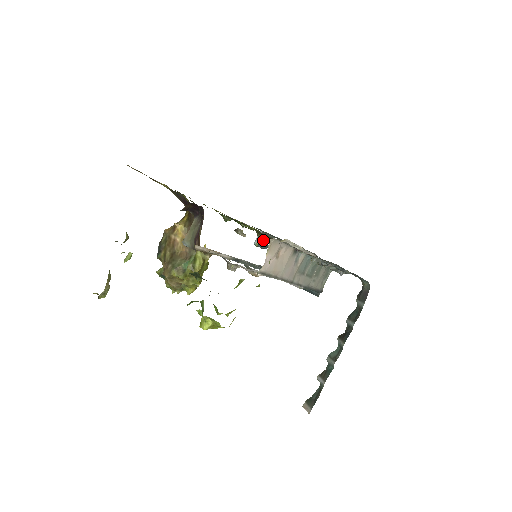
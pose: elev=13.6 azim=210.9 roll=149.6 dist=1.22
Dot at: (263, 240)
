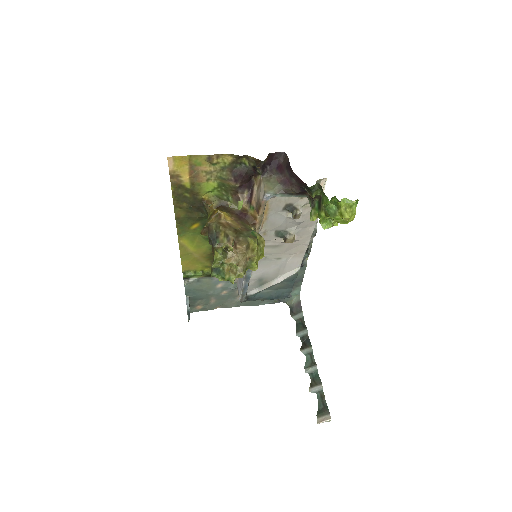
Dot at: occluded
